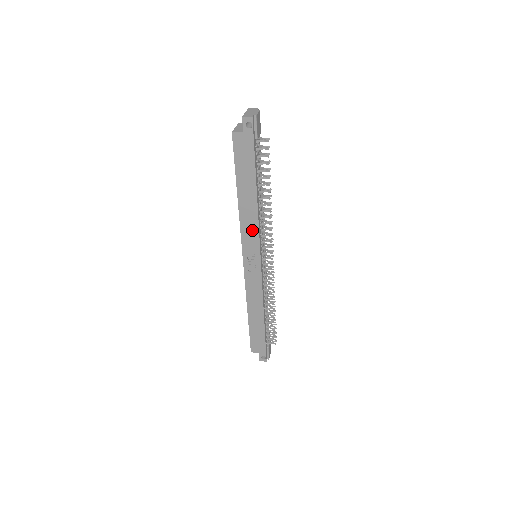
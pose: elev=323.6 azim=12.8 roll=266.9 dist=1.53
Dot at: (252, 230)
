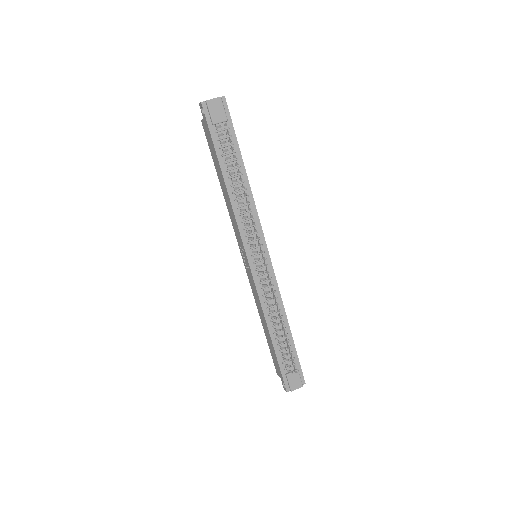
Dot at: (235, 222)
